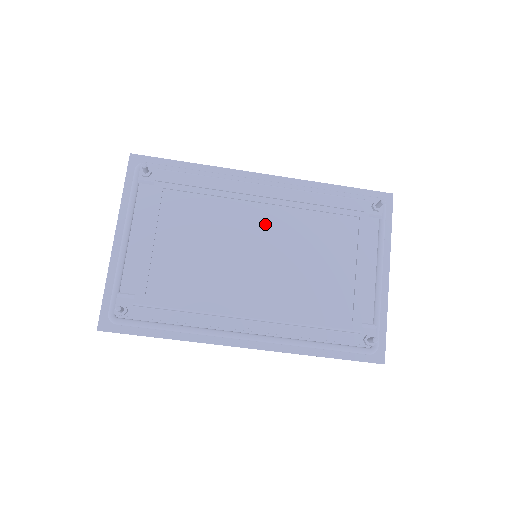
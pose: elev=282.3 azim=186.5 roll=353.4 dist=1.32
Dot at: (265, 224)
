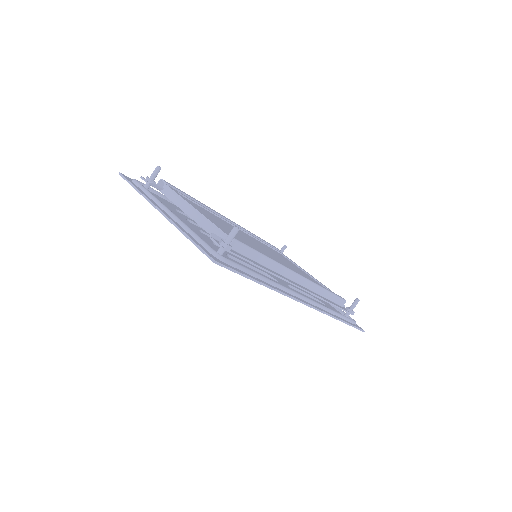
Dot at: occluded
